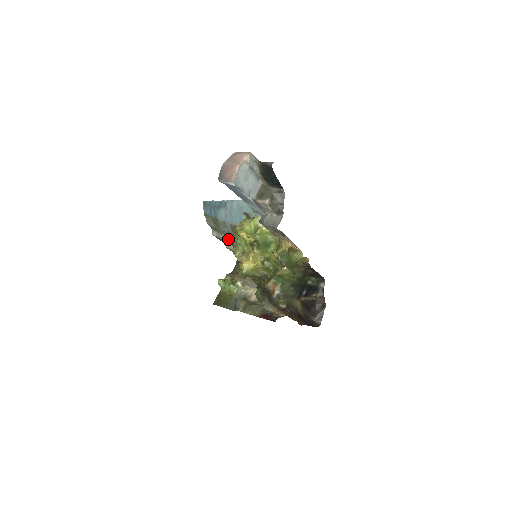
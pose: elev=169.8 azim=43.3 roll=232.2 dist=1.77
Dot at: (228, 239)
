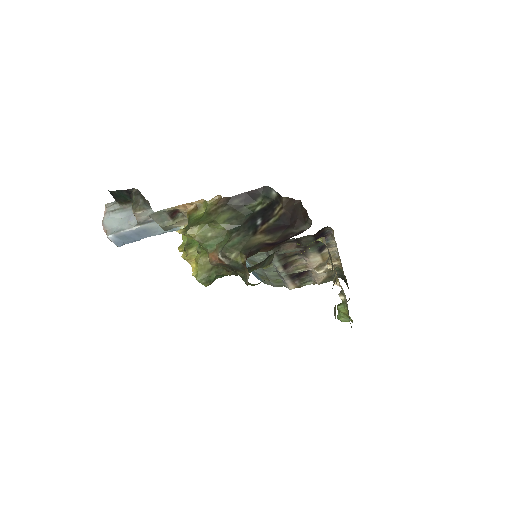
Dot at: (280, 276)
